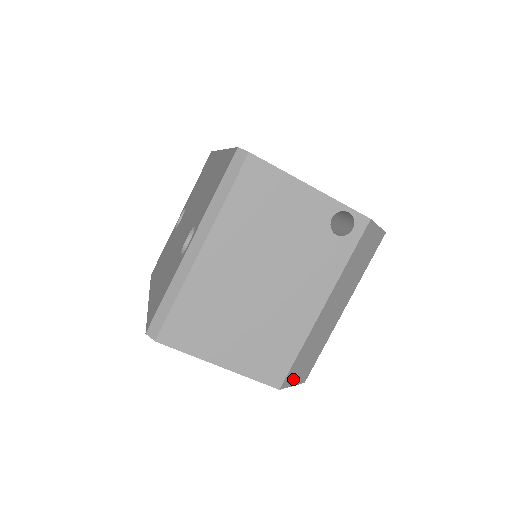
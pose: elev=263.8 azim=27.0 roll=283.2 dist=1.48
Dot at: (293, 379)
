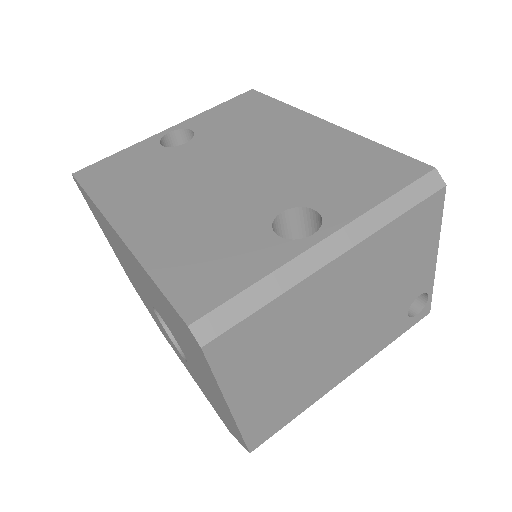
Dot at: occluded
